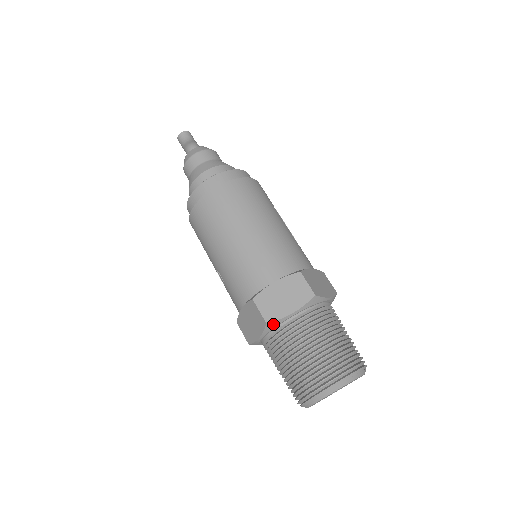
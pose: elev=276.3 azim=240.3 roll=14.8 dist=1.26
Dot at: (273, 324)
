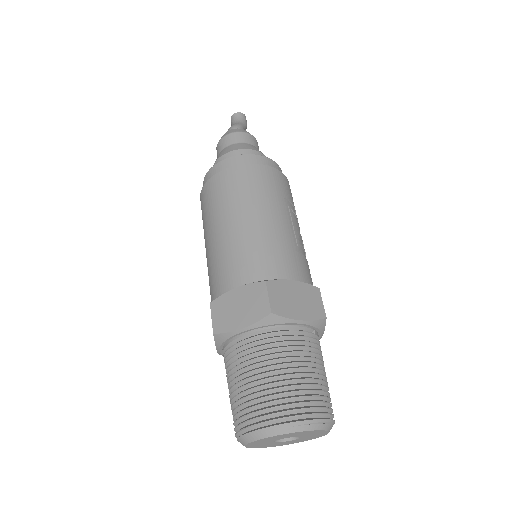
Dot at: (222, 336)
